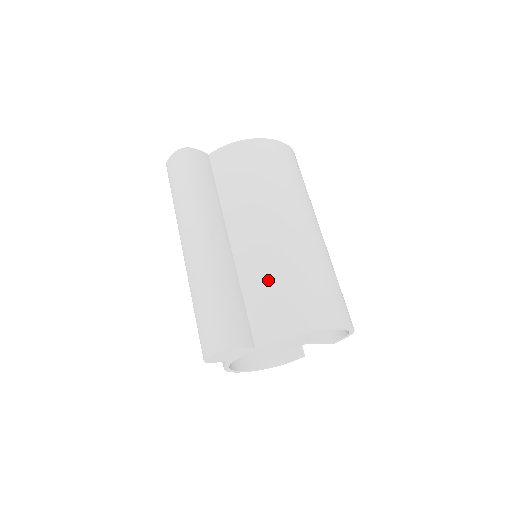
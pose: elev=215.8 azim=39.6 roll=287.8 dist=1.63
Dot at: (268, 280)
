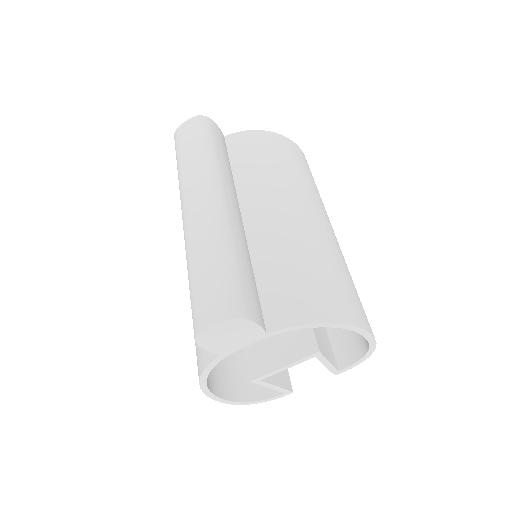
Dot at: (289, 259)
